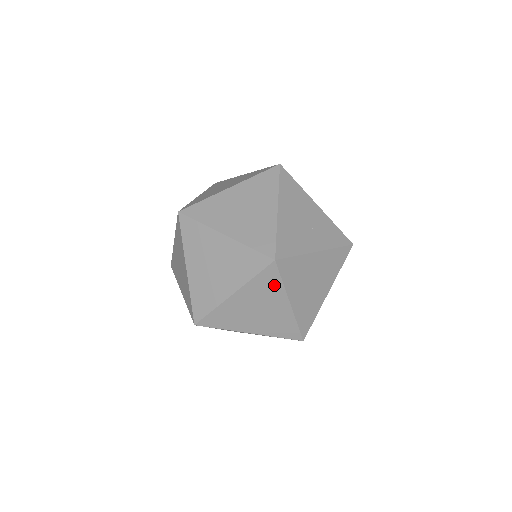
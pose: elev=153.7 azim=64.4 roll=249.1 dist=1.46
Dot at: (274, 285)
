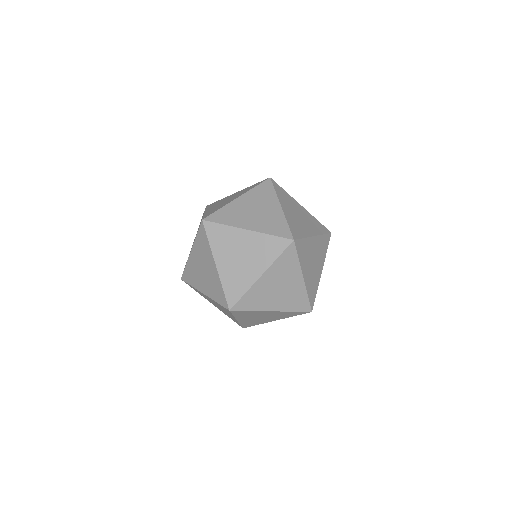
Dot at: (292, 262)
